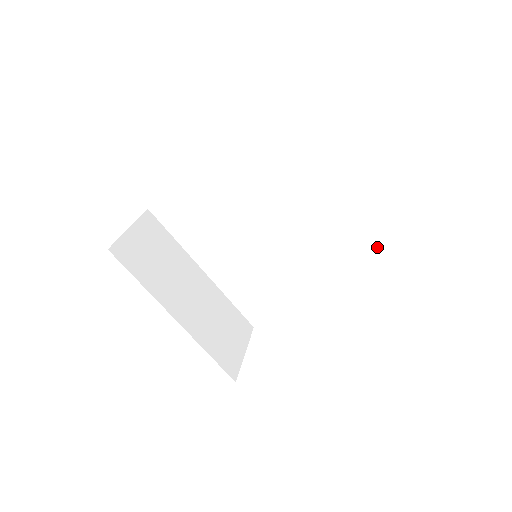
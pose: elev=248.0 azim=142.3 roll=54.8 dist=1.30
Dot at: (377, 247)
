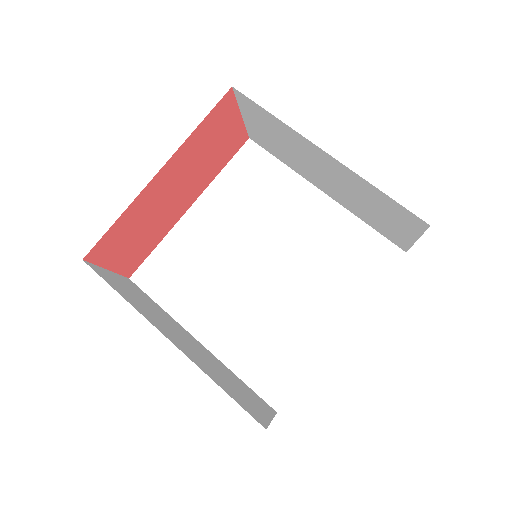
Dot at: (385, 240)
